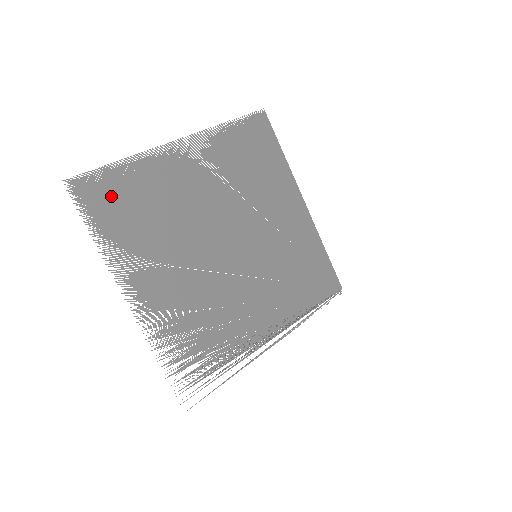
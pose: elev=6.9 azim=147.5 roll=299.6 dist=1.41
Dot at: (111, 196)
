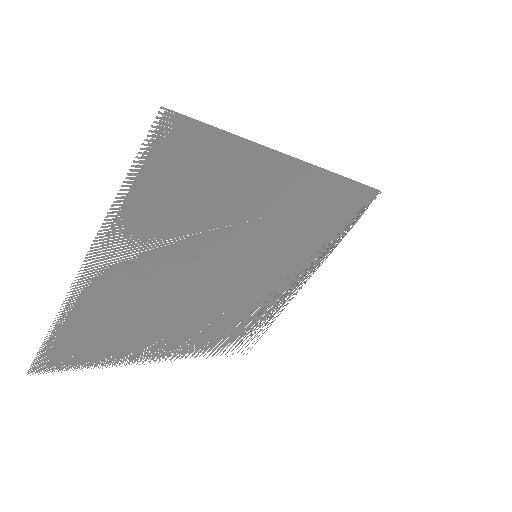
Dot at: (76, 347)
